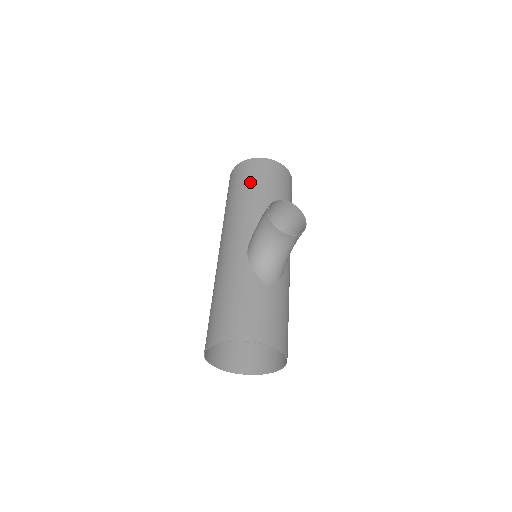
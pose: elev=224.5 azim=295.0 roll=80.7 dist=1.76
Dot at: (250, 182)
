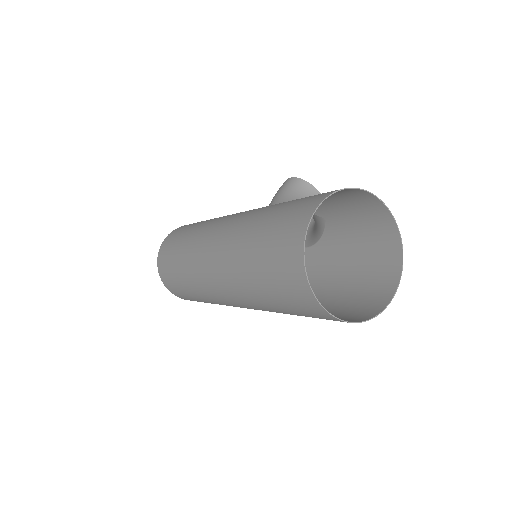
Dot at: occluded
